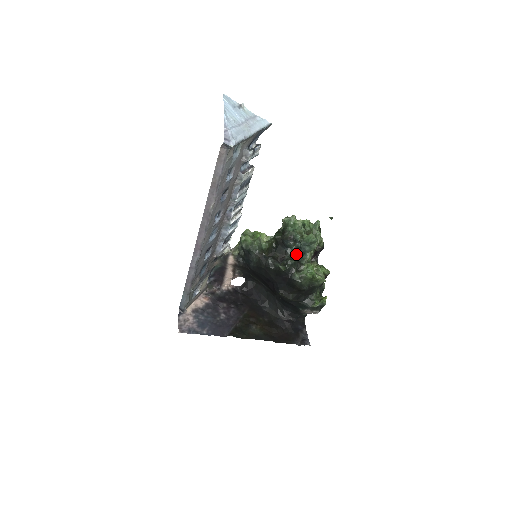
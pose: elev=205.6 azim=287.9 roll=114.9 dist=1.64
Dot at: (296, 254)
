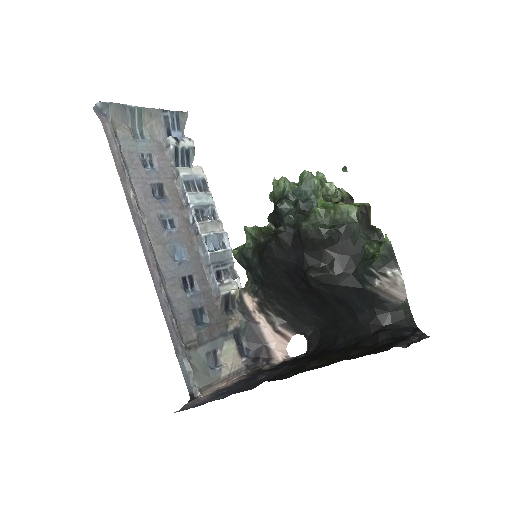
Dot at: (299, 212)
